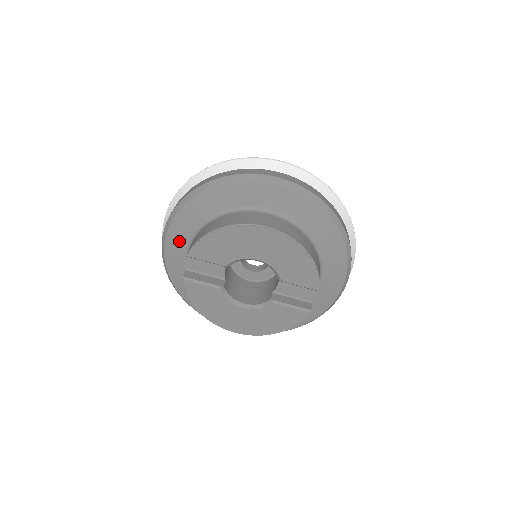
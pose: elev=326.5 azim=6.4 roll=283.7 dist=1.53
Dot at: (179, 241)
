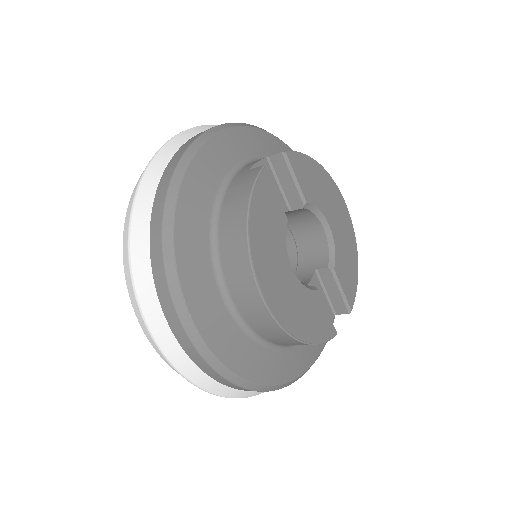
Dot at: (237, 148)
